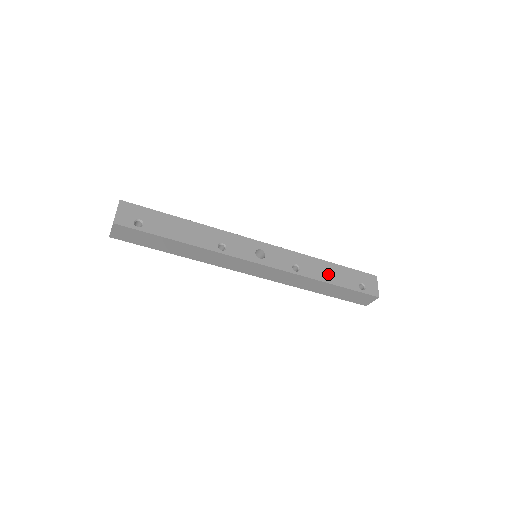
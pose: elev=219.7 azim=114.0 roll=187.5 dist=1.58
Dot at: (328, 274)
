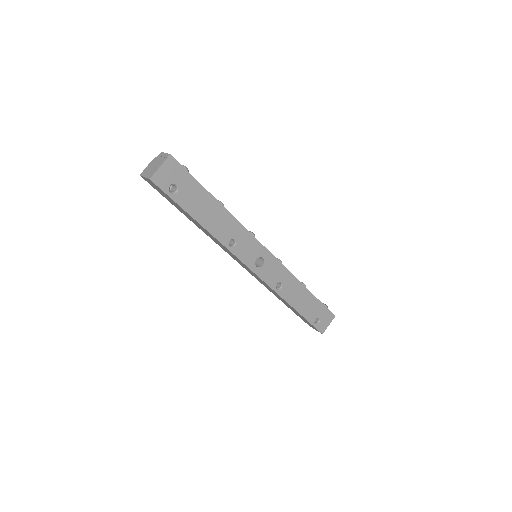
Dot at: (300, 301)
